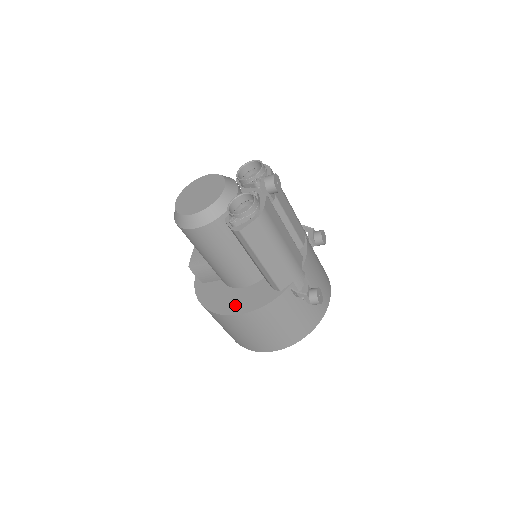
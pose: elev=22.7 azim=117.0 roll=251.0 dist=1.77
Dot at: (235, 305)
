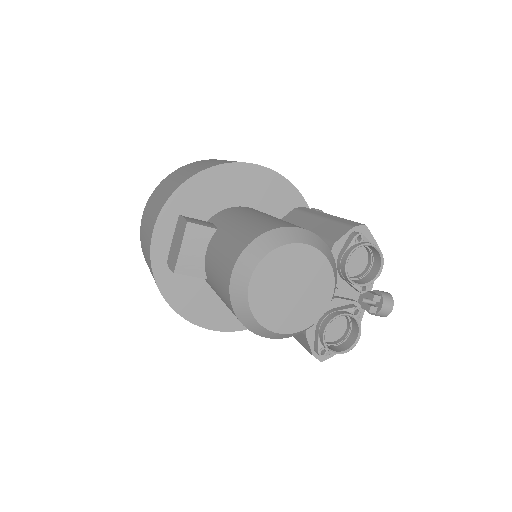
Dot at: (214, 316)
